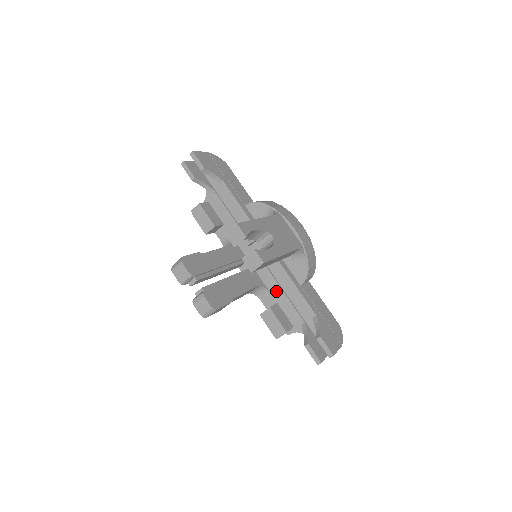
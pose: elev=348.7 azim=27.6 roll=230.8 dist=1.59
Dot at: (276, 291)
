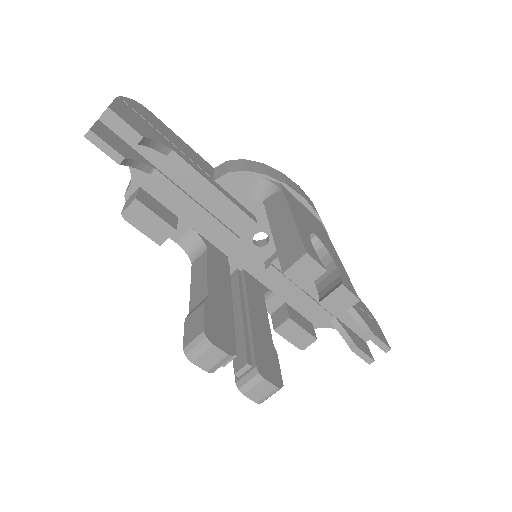
Dot at: (282, 289)
